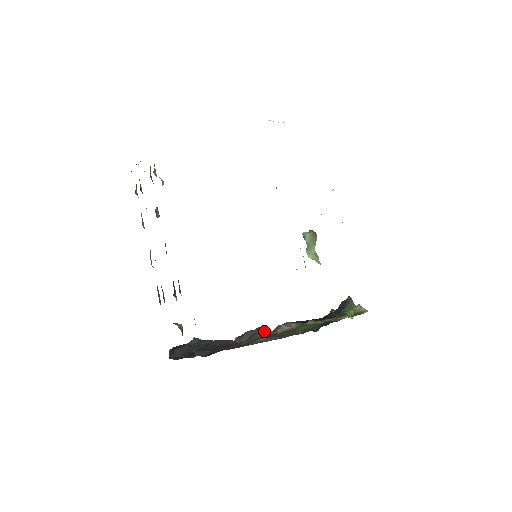
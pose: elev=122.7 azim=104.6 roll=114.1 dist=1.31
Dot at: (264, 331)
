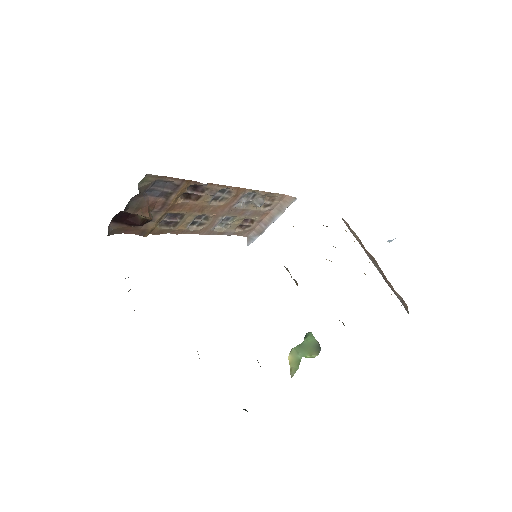
Dot at: occluded
